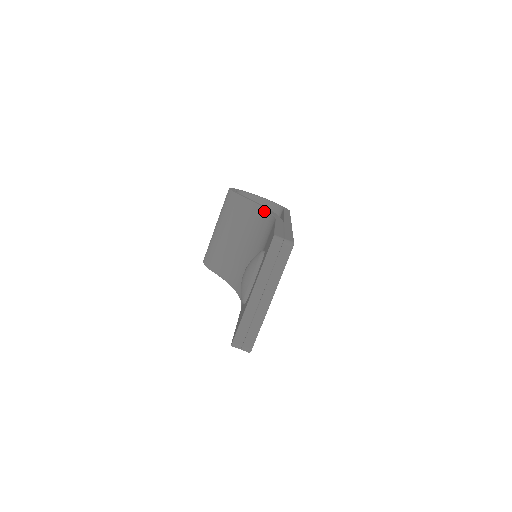
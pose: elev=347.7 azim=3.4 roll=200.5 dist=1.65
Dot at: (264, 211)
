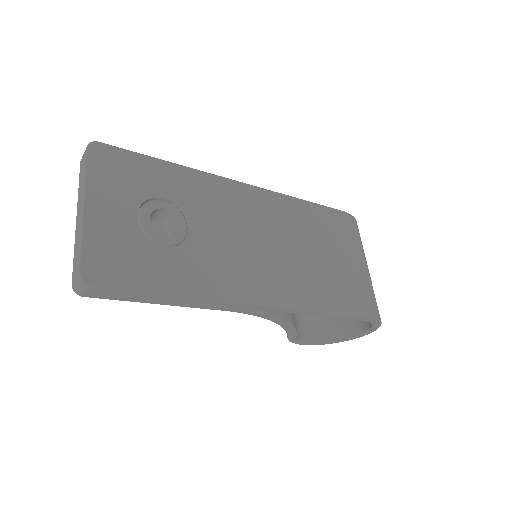
Dot at: occluded
